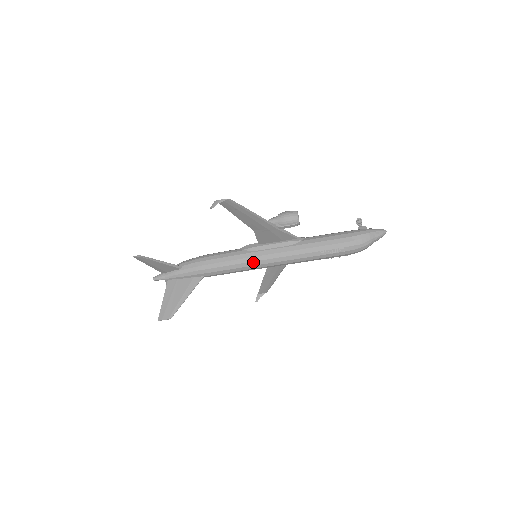
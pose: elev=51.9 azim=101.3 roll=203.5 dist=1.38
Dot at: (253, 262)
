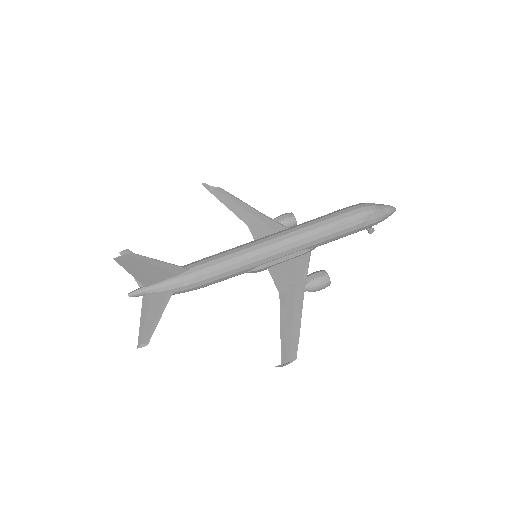
Dot at: (249, 243)
